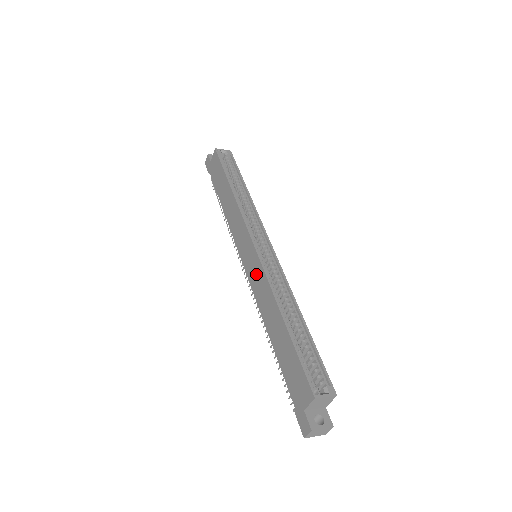
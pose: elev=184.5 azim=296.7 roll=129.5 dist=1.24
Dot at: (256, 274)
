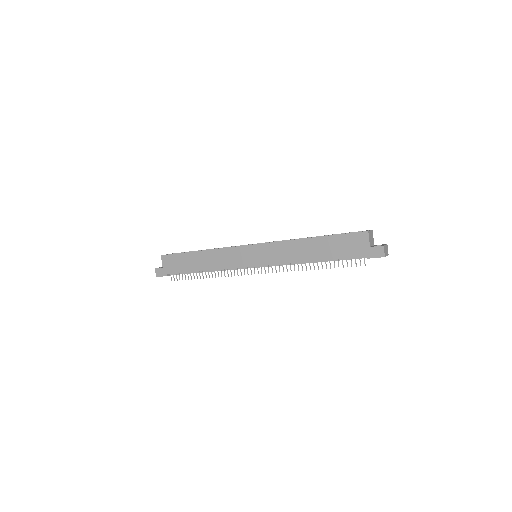
Dot at: (270, 253)
